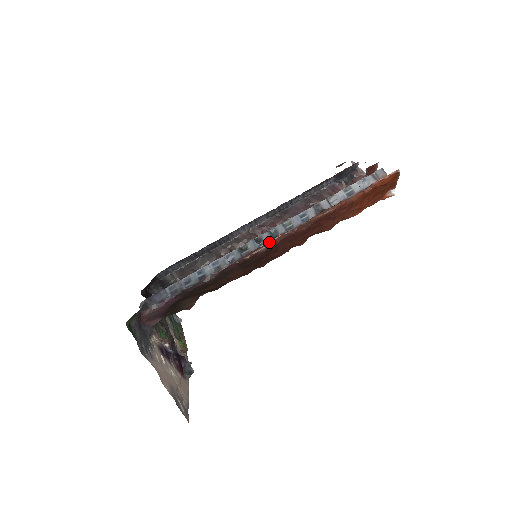
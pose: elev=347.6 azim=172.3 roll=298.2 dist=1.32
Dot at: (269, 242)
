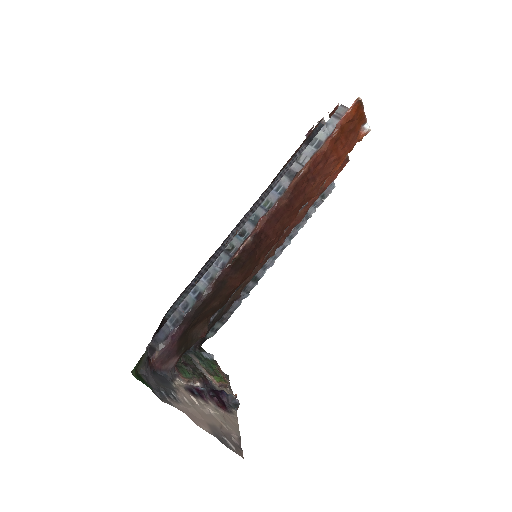
Dot at: (253, 230)
